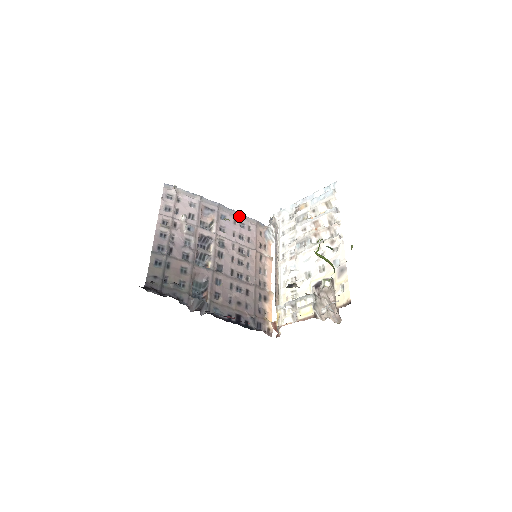
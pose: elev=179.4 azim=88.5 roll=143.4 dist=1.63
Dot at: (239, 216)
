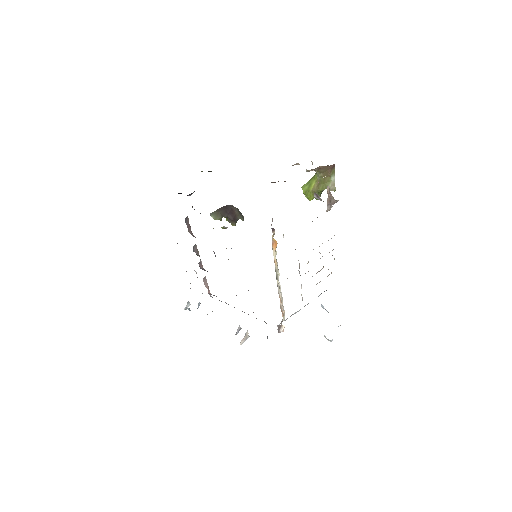
Dot at: occluded
